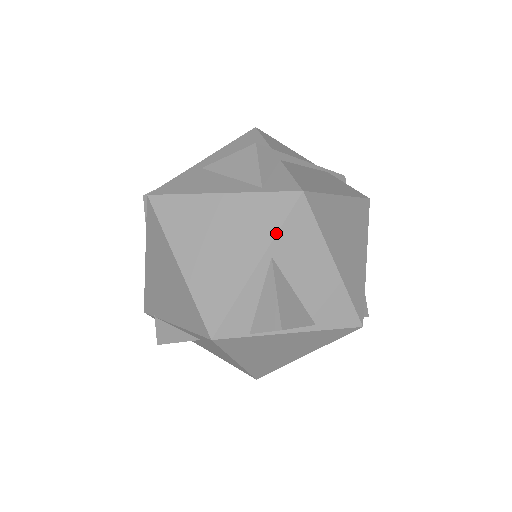
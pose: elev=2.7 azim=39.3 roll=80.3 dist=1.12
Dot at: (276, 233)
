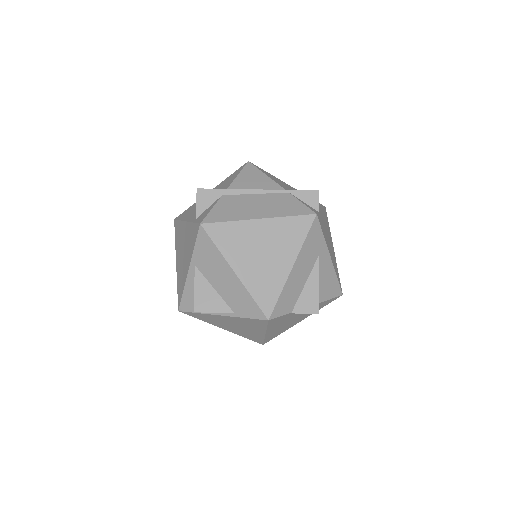
Dot at: (193, 250)
